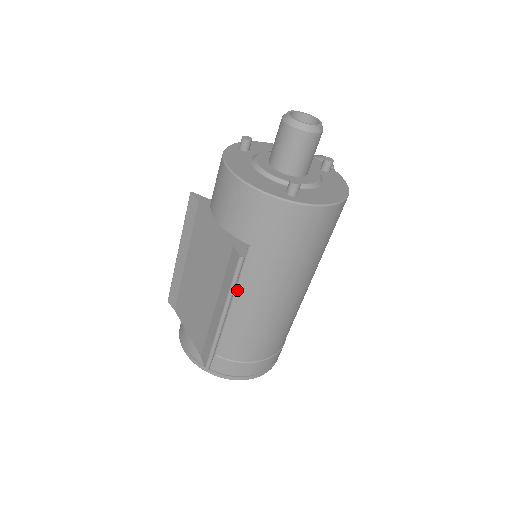
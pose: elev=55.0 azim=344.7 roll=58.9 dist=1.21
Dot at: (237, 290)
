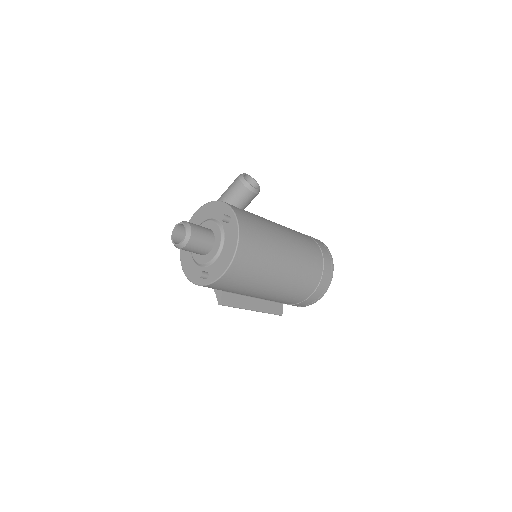
Dot at: (248, 296)
